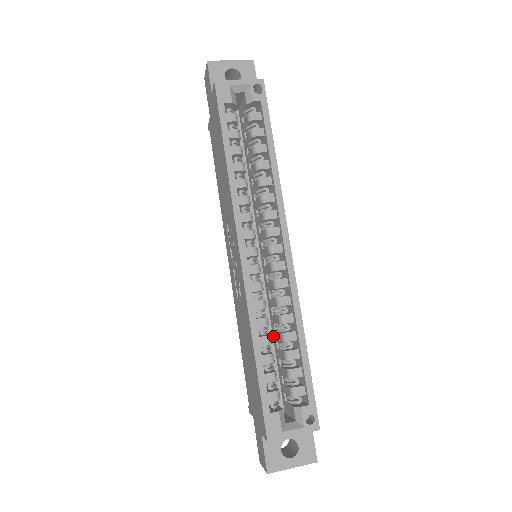
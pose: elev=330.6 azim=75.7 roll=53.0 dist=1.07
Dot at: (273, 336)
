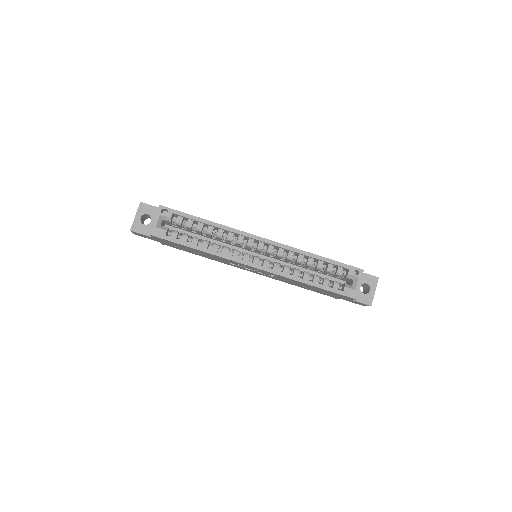
Dot at: (304, 268)
